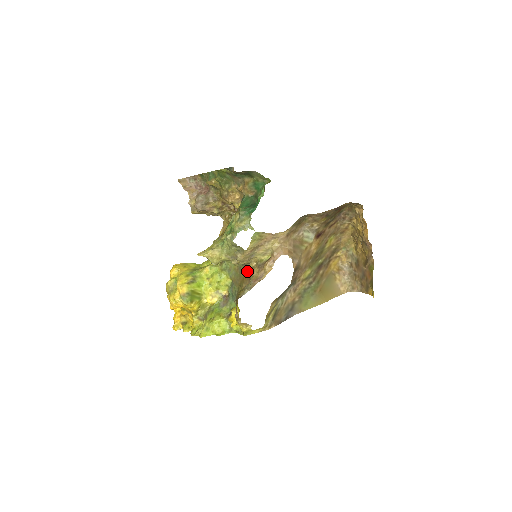
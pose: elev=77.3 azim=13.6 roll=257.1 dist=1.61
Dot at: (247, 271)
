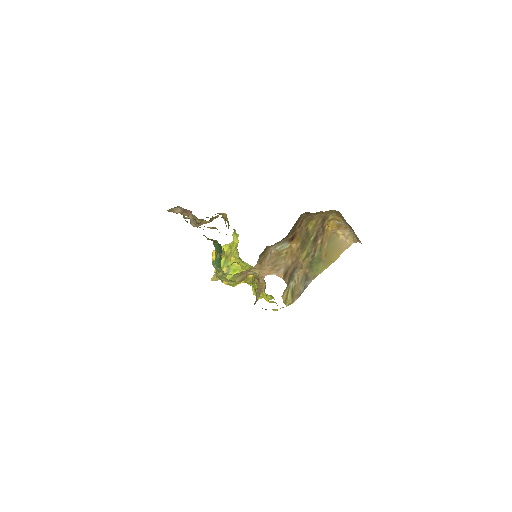
Dot at: occluded
